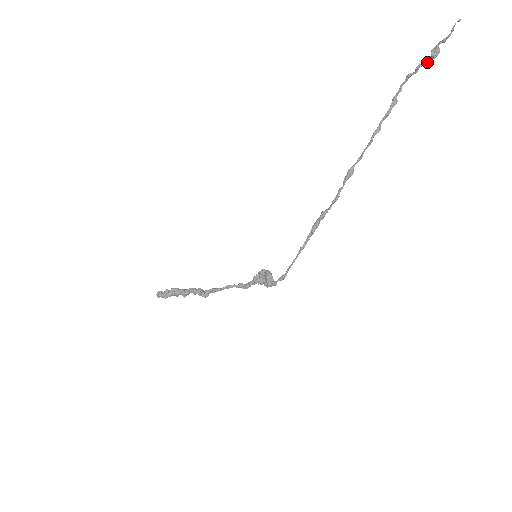
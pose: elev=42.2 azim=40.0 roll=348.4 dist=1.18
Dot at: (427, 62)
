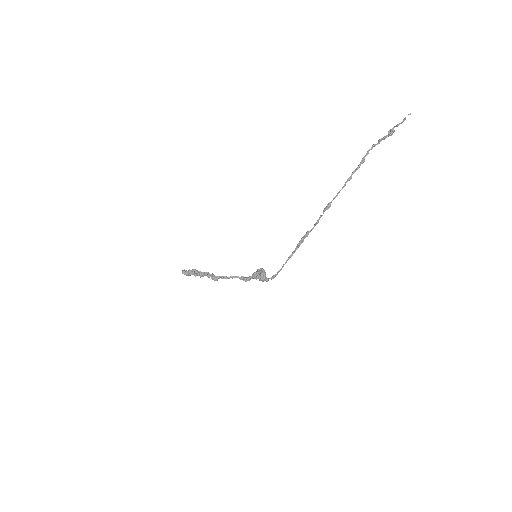
Dot at: (385, 138)
